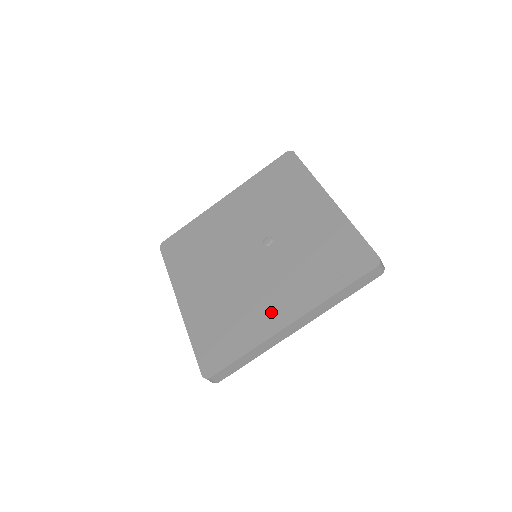
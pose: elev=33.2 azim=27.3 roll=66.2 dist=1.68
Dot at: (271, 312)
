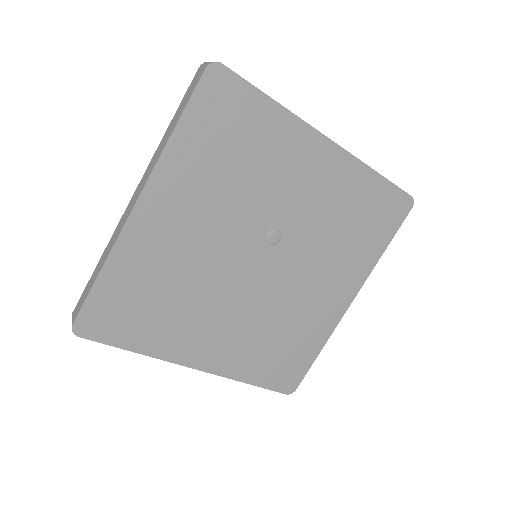
Dot at: (326, 306)
